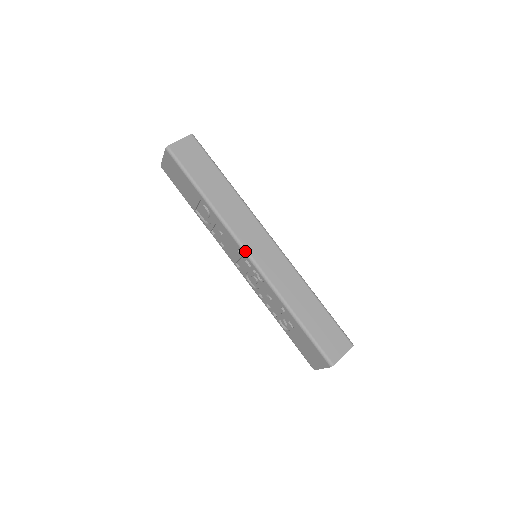
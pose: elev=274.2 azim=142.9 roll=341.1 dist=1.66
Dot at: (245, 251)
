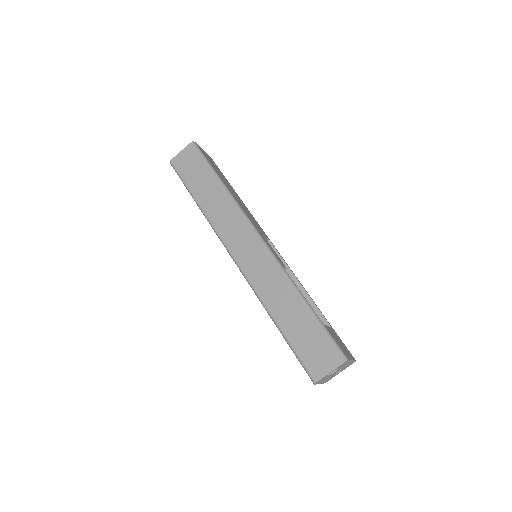
Dot at: (230, 254)
